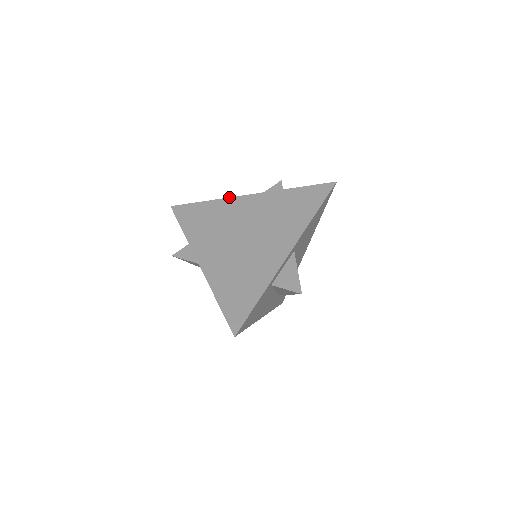
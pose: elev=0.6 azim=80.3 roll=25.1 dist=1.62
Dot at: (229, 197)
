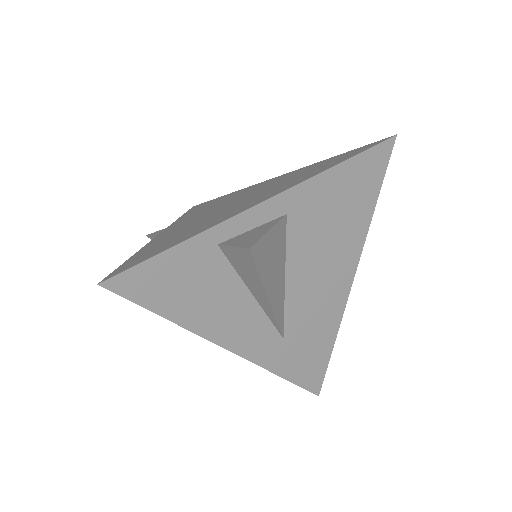
Dot at: (253, 185)
